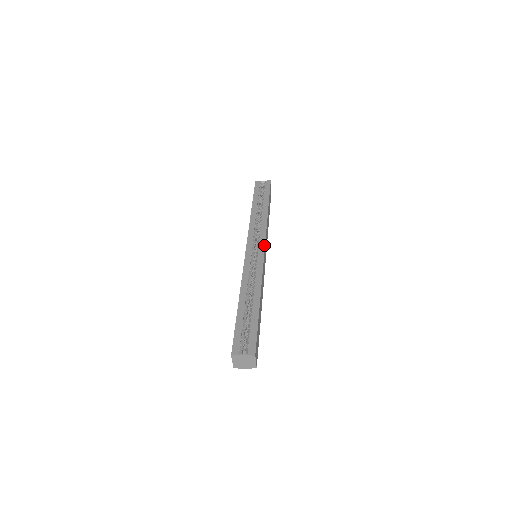
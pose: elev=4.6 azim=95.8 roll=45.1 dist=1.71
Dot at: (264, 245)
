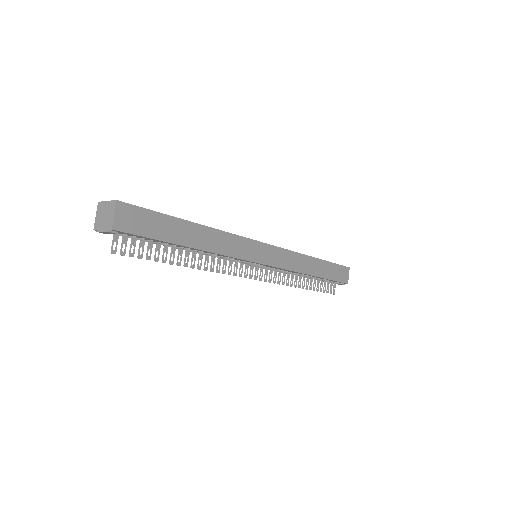
Dot at: occluded
